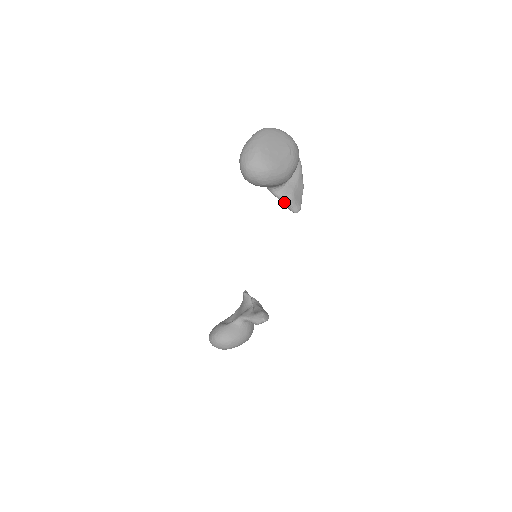
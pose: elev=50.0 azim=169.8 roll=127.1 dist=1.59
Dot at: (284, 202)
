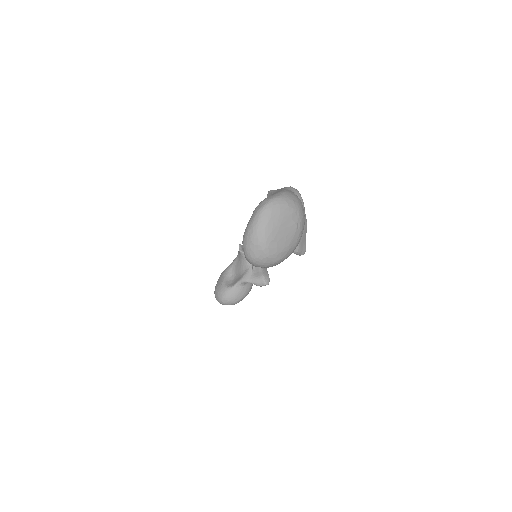
Dot at: occluded
